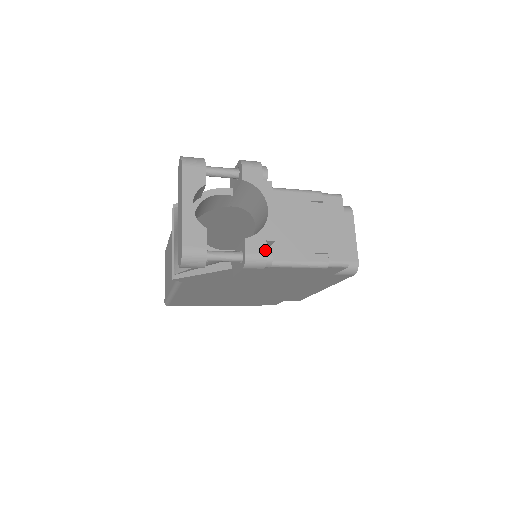
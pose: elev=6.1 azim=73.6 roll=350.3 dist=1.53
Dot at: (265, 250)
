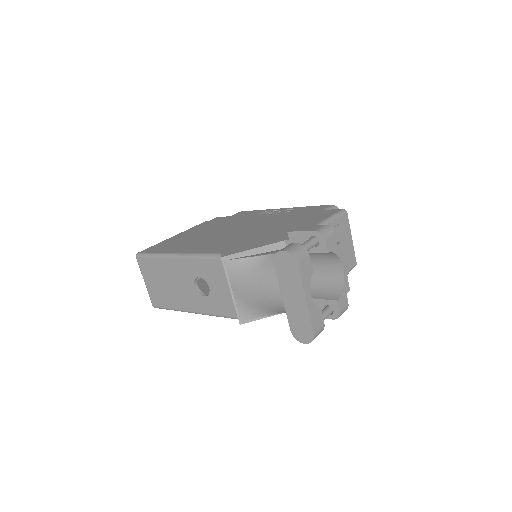
Dot at: (347, 302)
